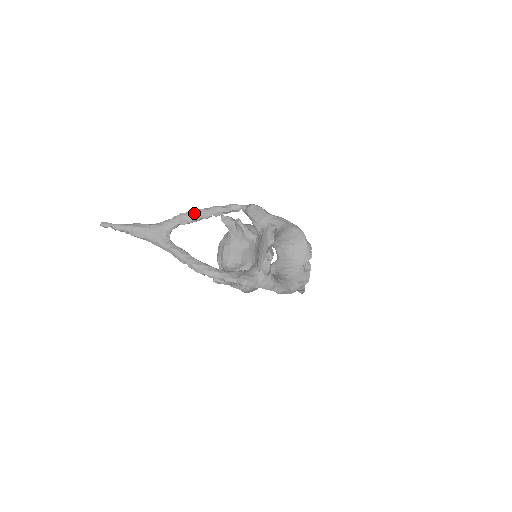
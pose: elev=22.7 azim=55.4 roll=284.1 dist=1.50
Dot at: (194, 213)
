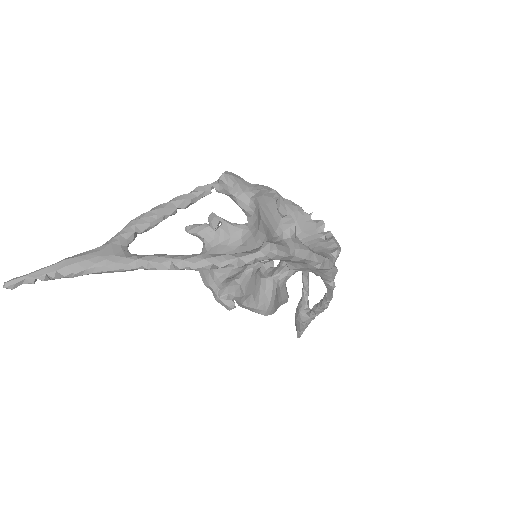
Dot at: (151, 211)
